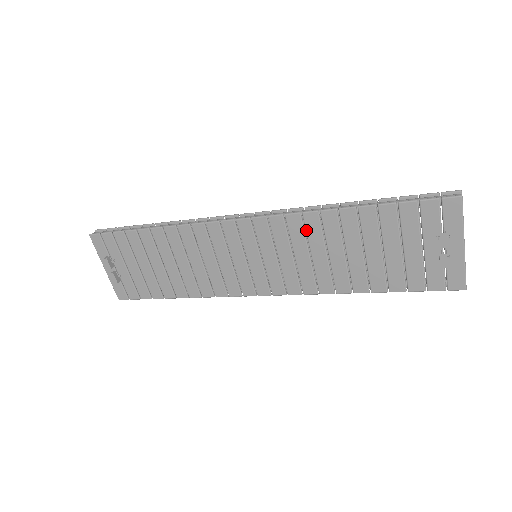
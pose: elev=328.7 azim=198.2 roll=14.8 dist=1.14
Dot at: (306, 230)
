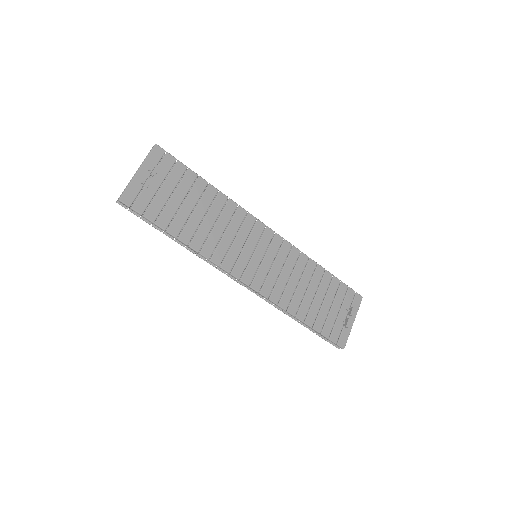
Dot at: (297, 262)
